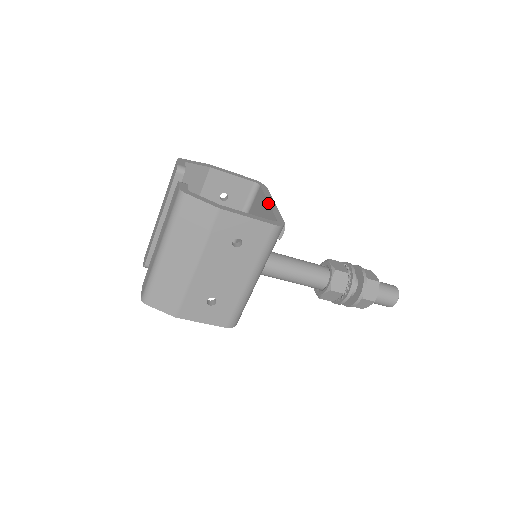
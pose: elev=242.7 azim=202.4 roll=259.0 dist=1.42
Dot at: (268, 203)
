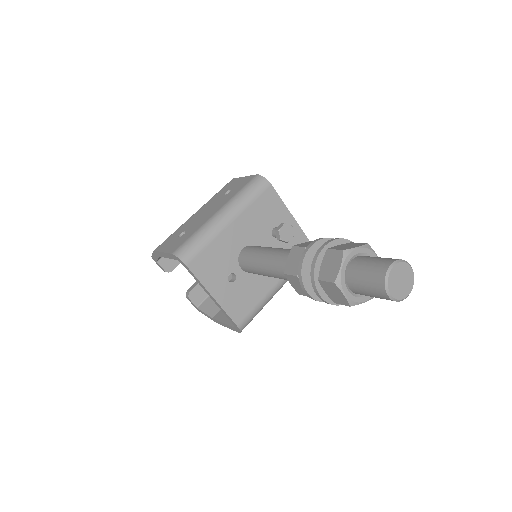
Dot at: occluded
